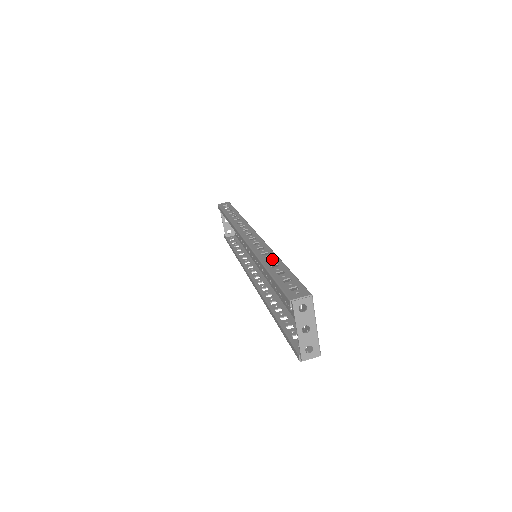
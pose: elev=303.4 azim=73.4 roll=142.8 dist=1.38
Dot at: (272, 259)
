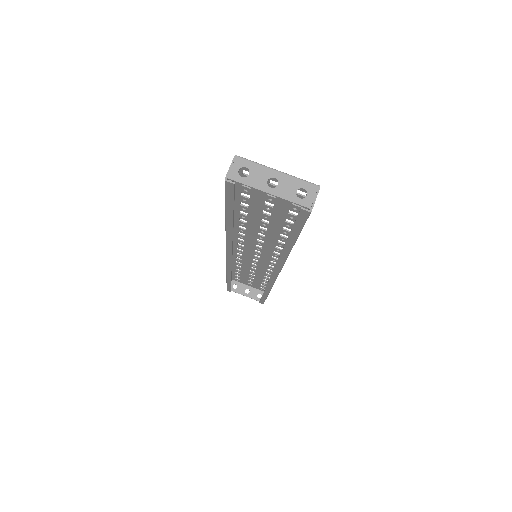
Dot at: (244, 225)
